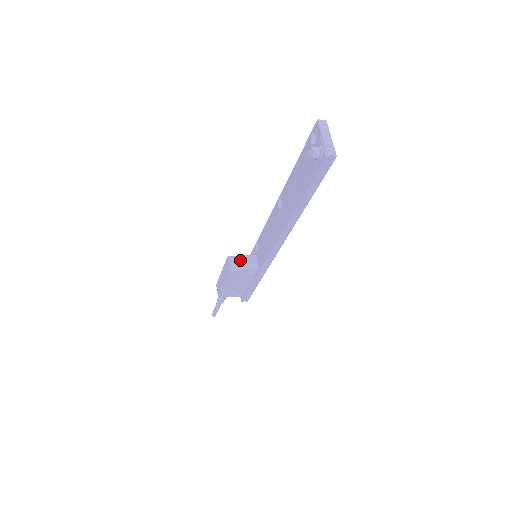
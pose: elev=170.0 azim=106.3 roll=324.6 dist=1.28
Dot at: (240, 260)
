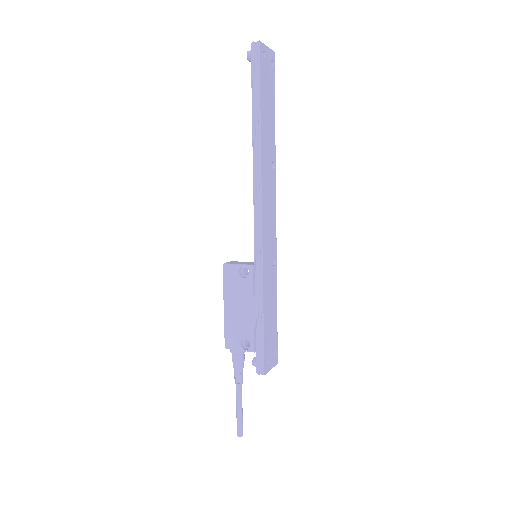
Dot at: (240, 262)
